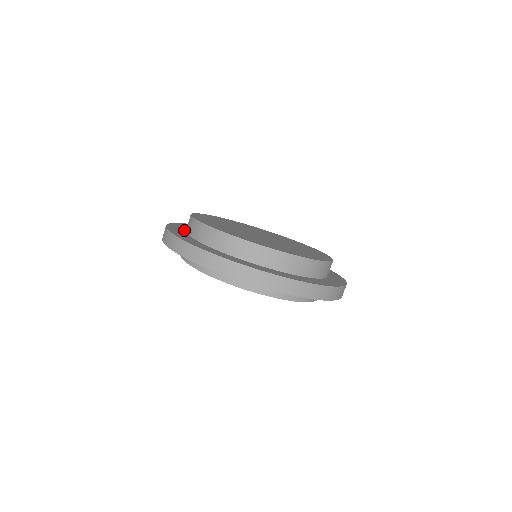
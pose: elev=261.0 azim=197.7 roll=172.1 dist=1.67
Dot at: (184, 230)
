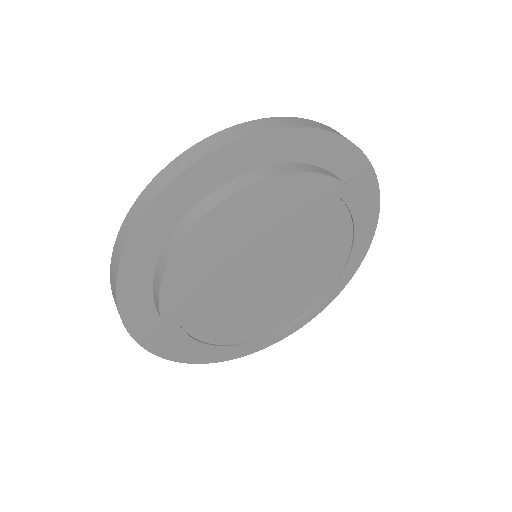
Dot at: occluded
